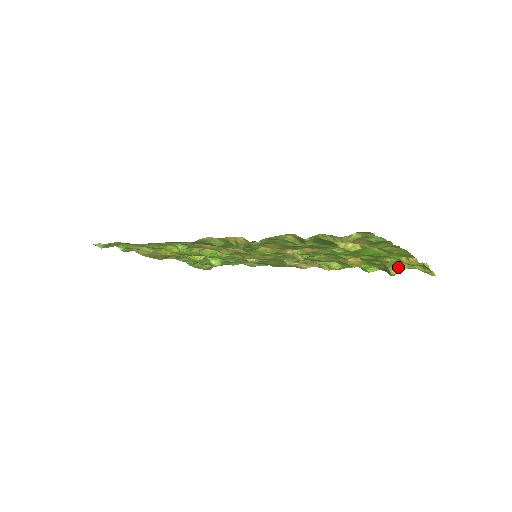
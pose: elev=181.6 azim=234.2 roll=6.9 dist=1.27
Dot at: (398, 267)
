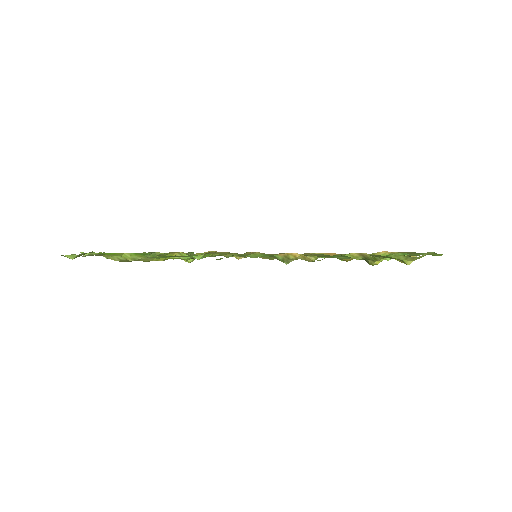
Dot at: (382, 259)
